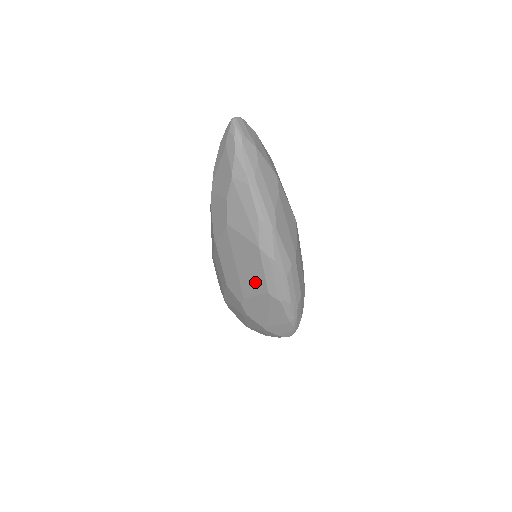
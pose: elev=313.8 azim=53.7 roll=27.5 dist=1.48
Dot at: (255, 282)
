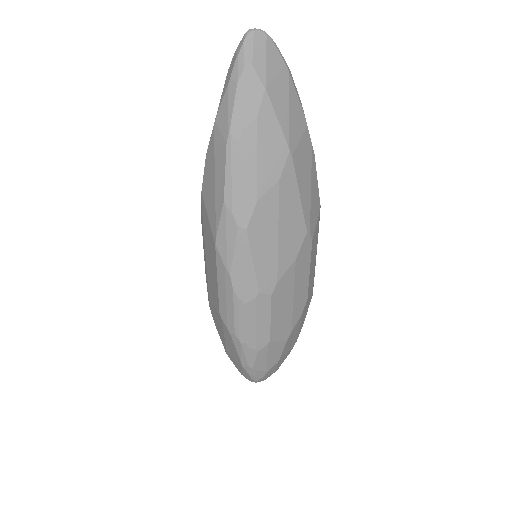
Dot at: (214, 289)
